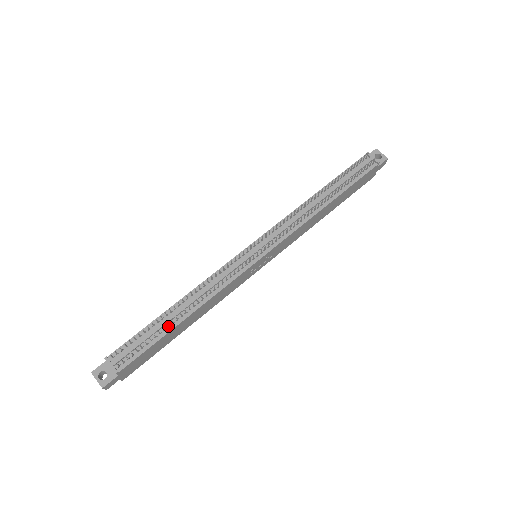
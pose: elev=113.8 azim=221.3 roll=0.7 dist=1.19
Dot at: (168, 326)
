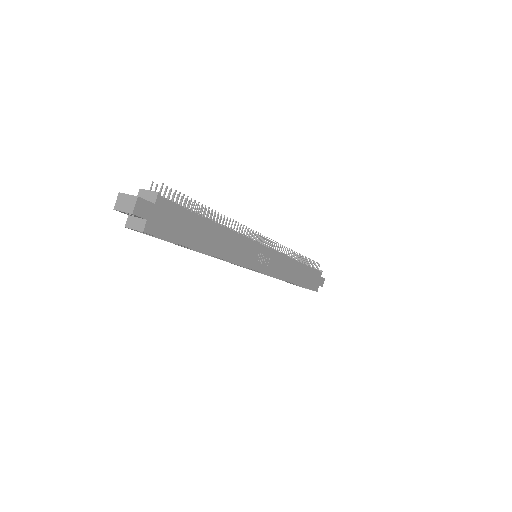
Dot at: (203, 214)
